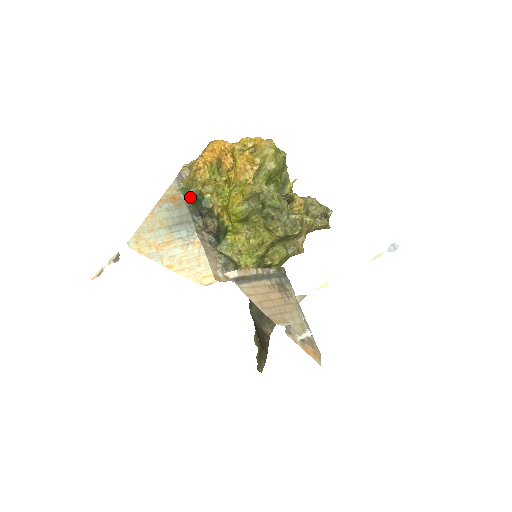
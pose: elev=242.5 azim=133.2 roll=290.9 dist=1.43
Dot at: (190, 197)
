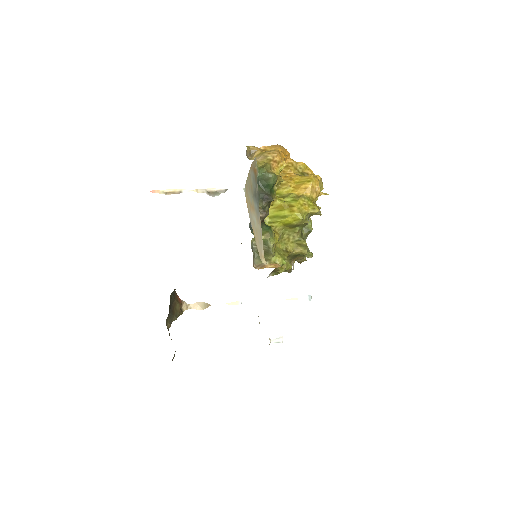
Dot at: (264, 179)
